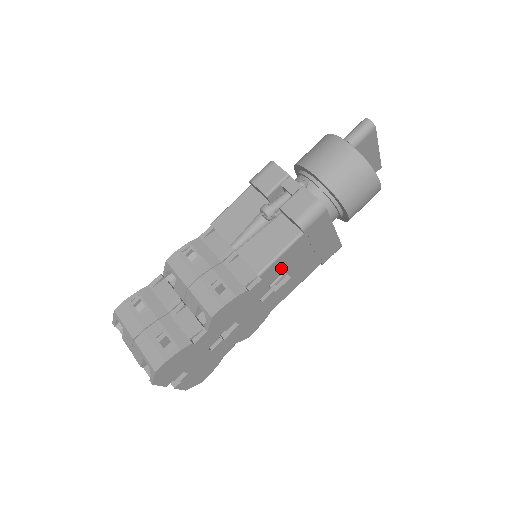
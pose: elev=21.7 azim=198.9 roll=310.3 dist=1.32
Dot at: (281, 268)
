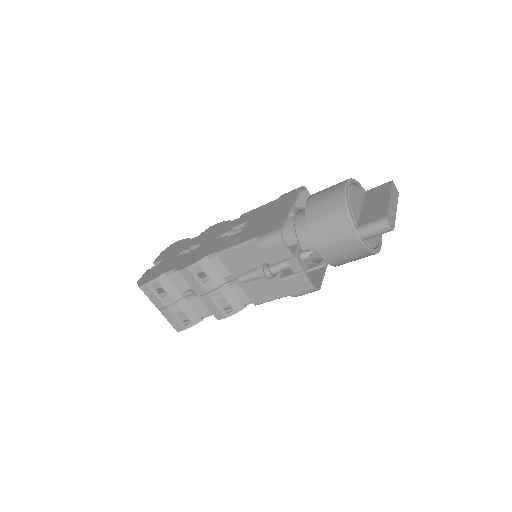
Dot at: occluded
